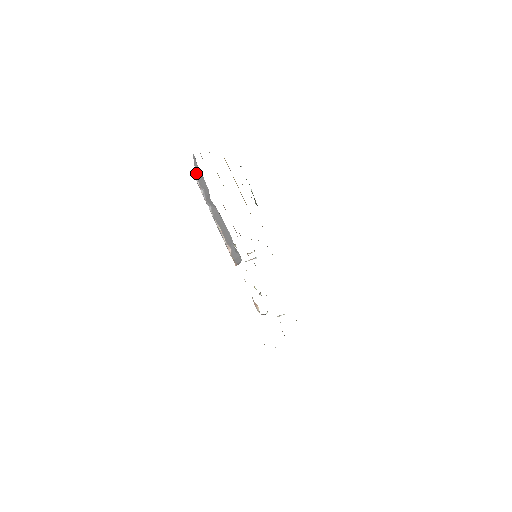
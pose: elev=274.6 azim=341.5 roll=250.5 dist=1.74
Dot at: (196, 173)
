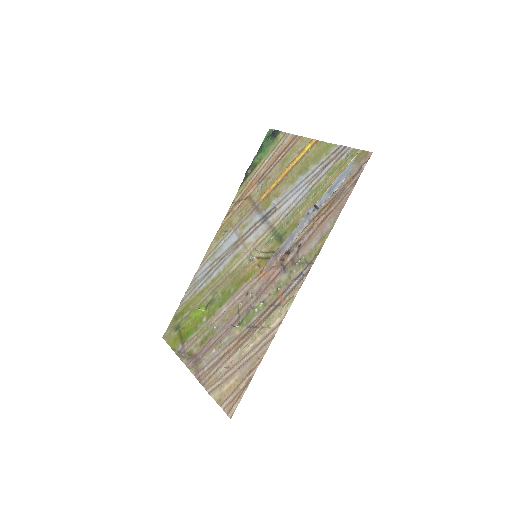
Dot at: occluded
